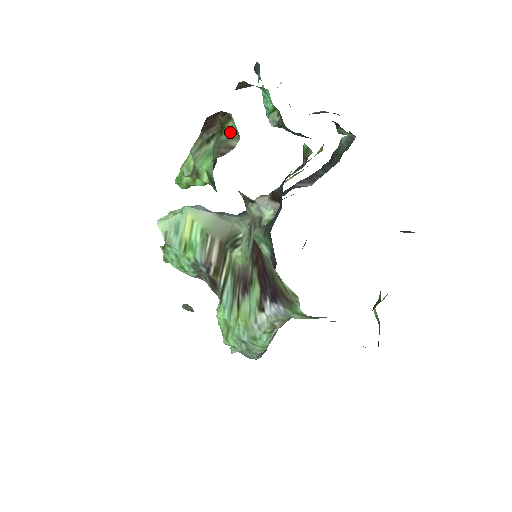
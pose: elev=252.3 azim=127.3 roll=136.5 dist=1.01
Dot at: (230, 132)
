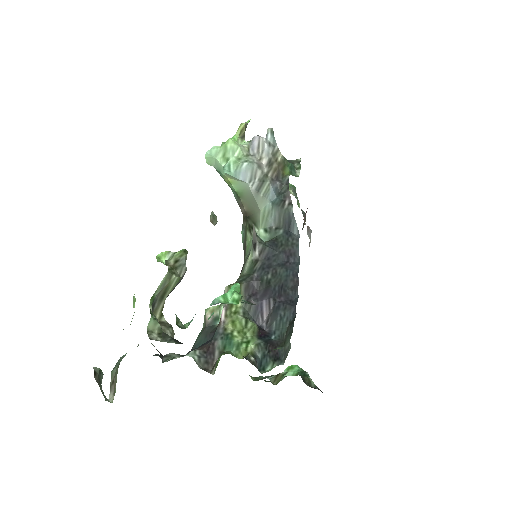
Dot at: occluded
